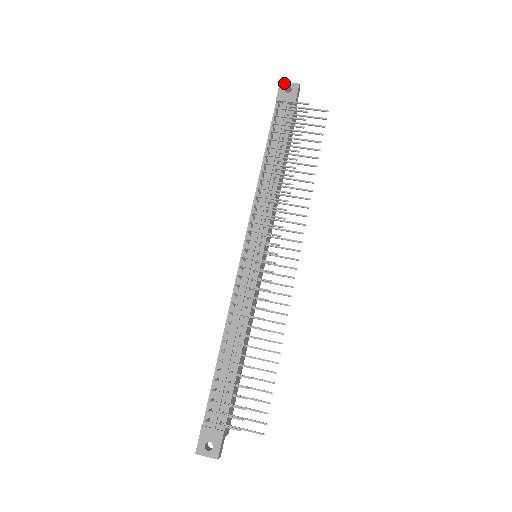
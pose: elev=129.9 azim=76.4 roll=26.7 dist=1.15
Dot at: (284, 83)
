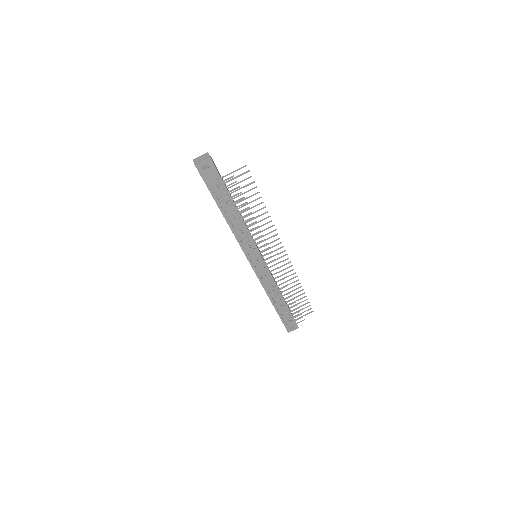
Dot at: (199, 165)
